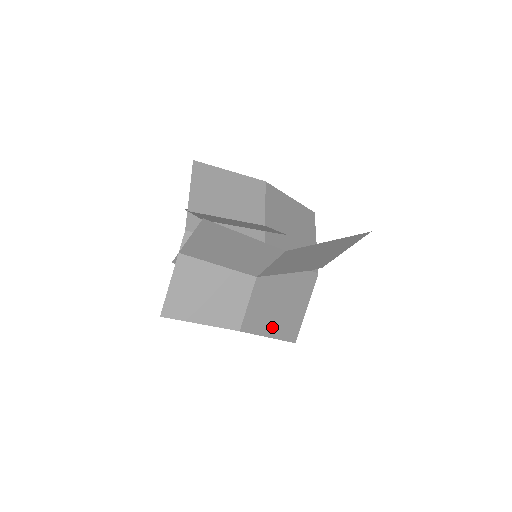
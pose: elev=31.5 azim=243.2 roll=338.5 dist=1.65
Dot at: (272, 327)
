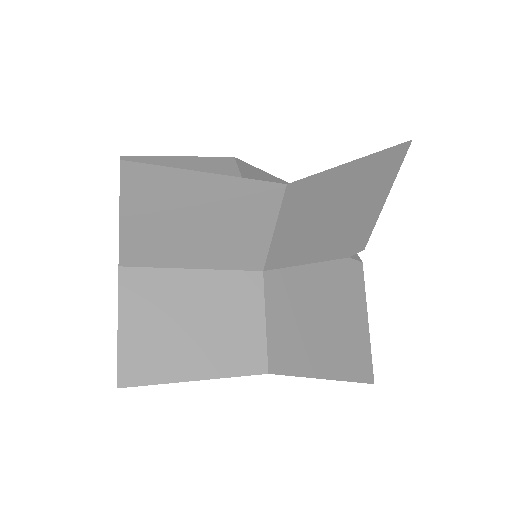
Dot at: occluded
